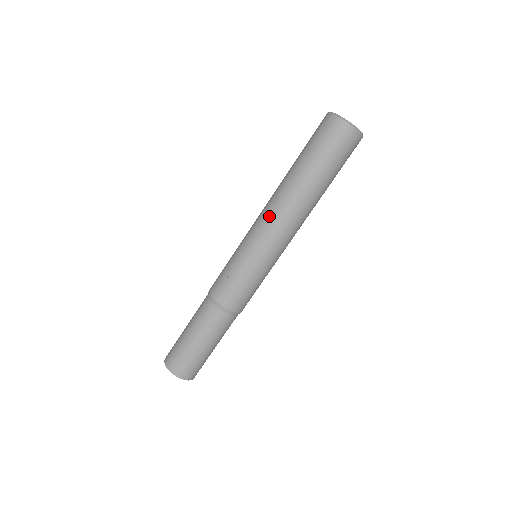
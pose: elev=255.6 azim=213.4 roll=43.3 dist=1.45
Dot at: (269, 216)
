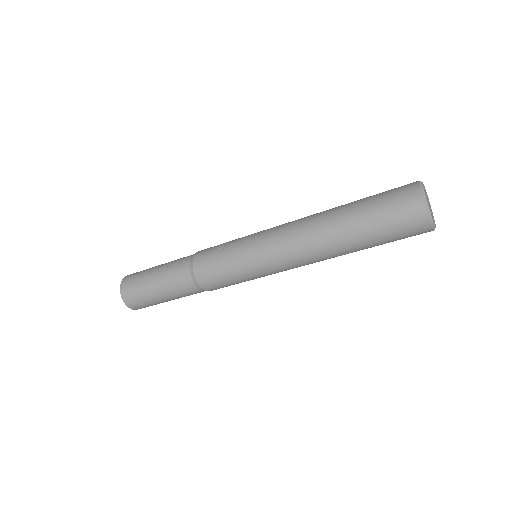
Dot at: (288, 229)
